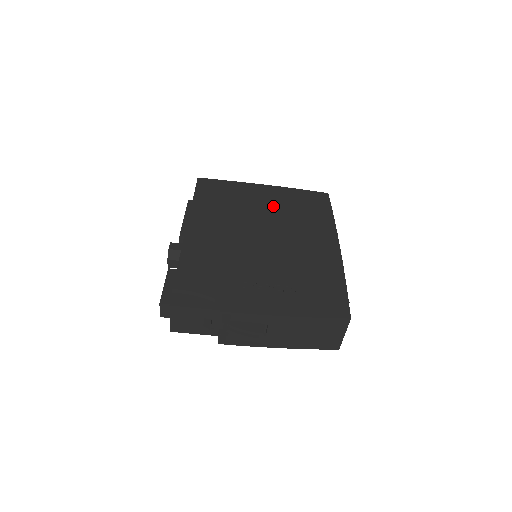
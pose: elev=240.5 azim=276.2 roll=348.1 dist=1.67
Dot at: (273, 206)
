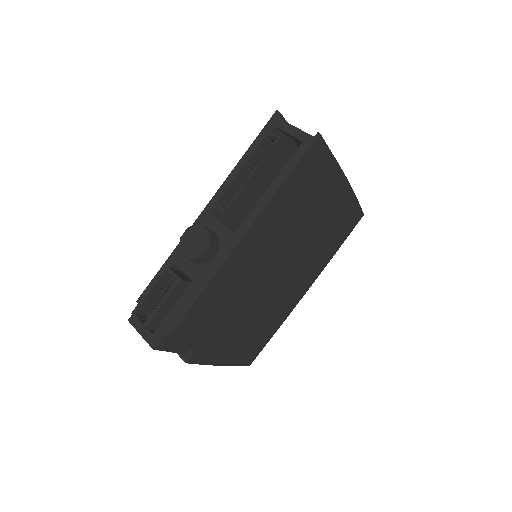
Dot at: (322, 224)
